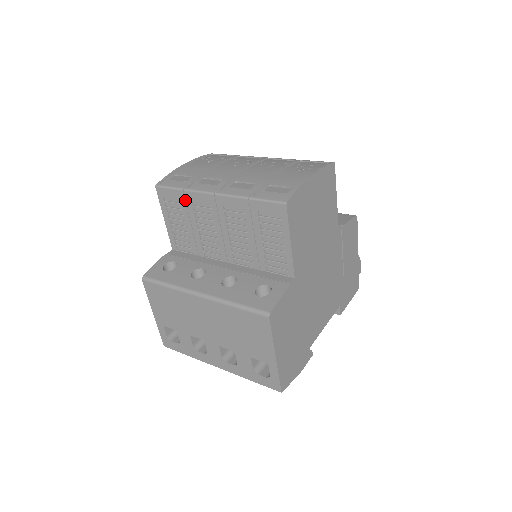
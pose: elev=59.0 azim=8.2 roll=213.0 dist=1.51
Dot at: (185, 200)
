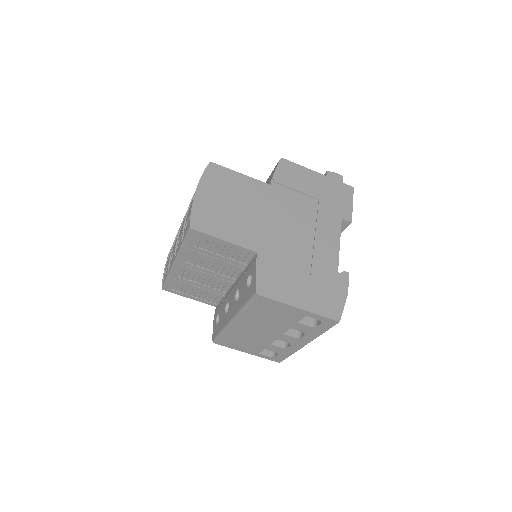
Dot at: (176, 280)
